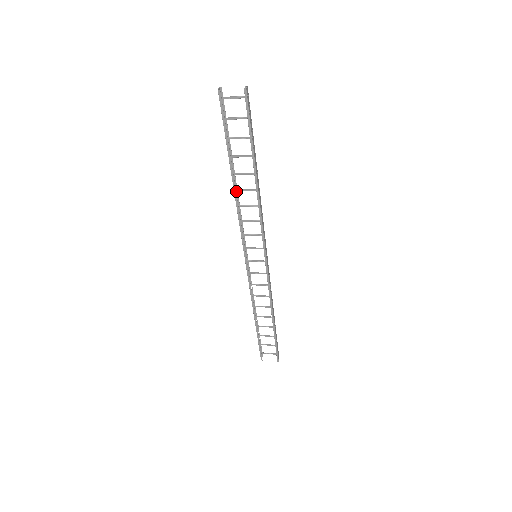
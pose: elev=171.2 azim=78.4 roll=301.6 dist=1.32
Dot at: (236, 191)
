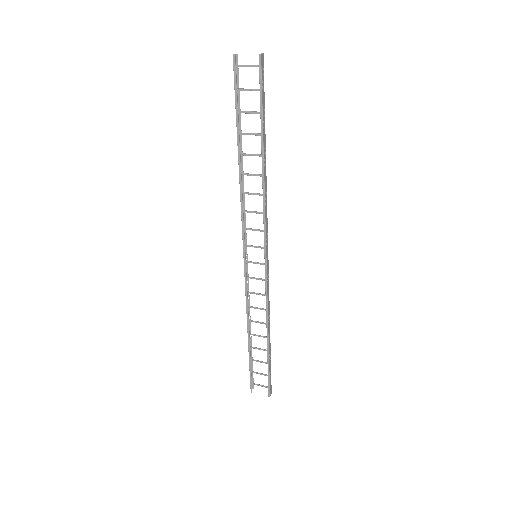
Dot at: (242, 175)
